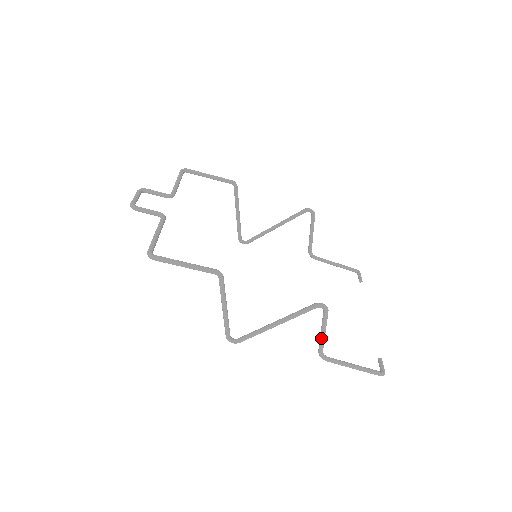
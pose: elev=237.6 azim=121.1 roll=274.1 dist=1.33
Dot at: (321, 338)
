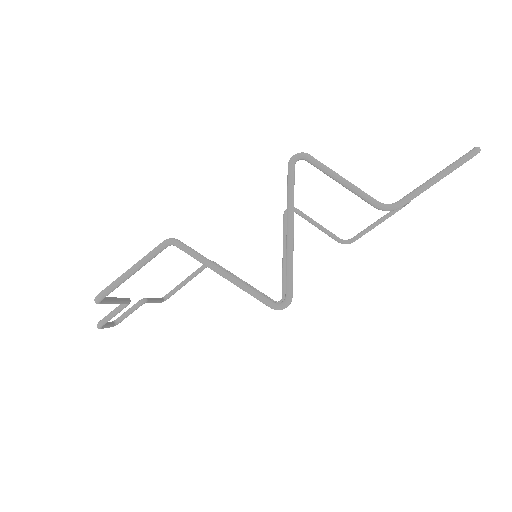
Dot at: (349, 188)
